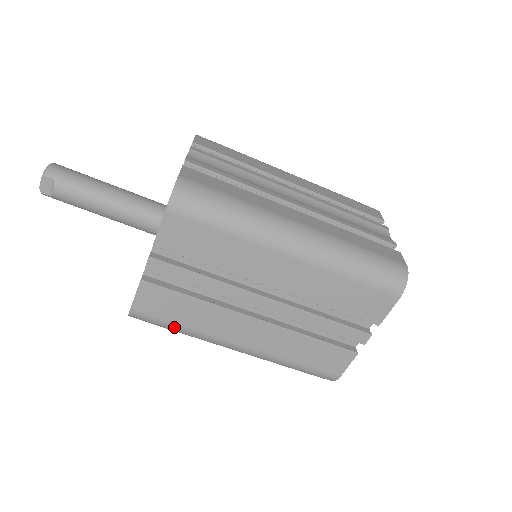
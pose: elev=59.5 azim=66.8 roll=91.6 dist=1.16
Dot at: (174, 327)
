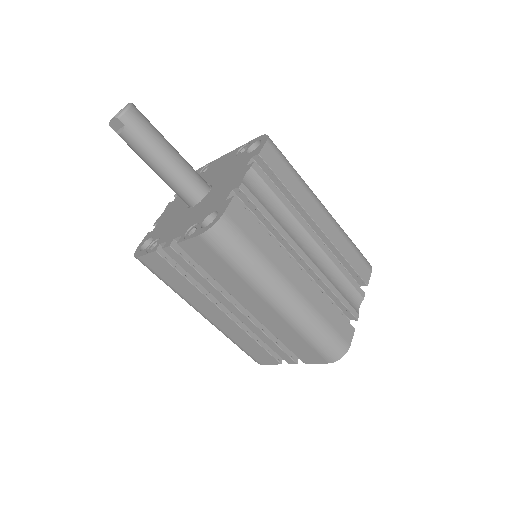
Dot at: (164, 282)
